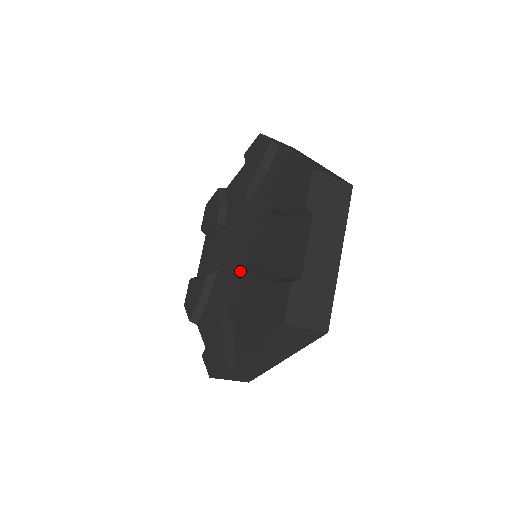
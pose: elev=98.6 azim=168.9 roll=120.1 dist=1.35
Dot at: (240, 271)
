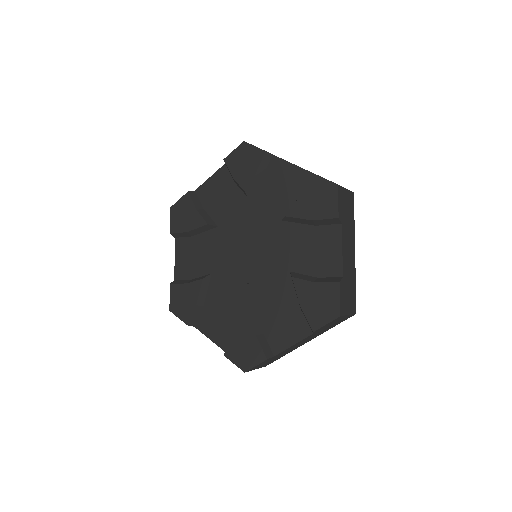
Dot at: (237, 267)
